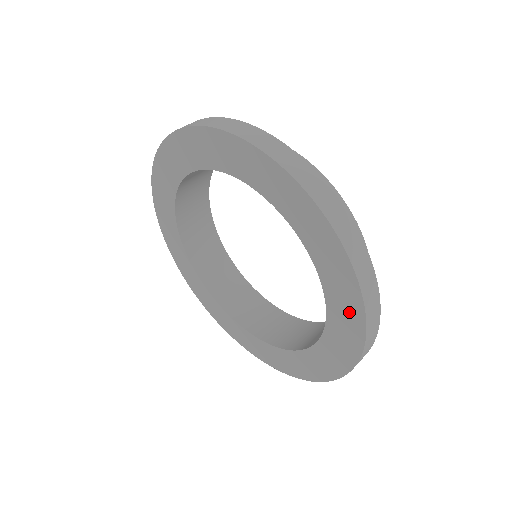
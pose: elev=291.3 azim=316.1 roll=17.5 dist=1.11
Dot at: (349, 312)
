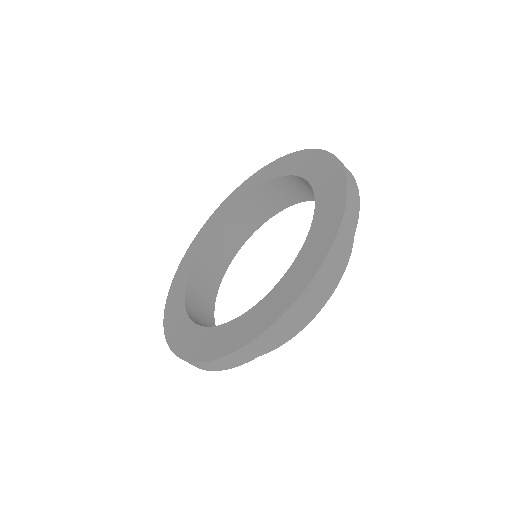
Dot at: (322, 241)
